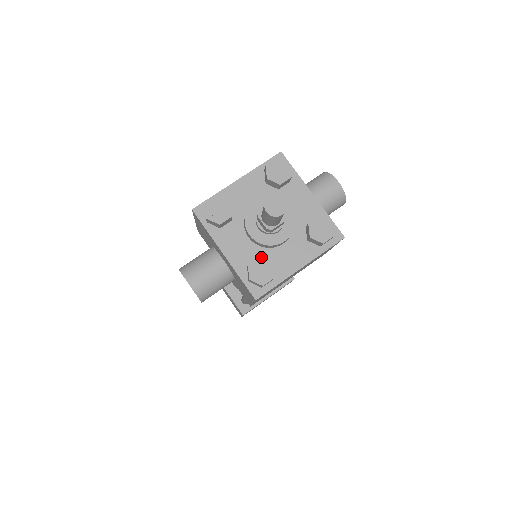
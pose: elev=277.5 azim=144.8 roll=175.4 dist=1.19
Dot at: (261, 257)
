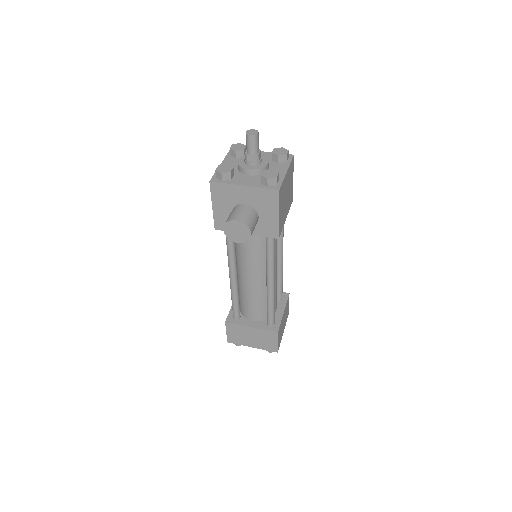
Dot at: (264, 171)
